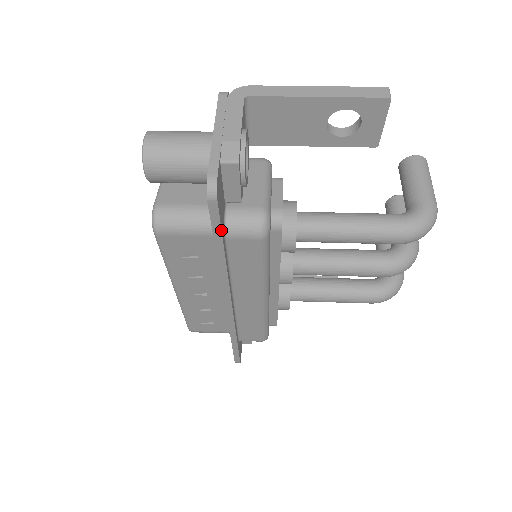
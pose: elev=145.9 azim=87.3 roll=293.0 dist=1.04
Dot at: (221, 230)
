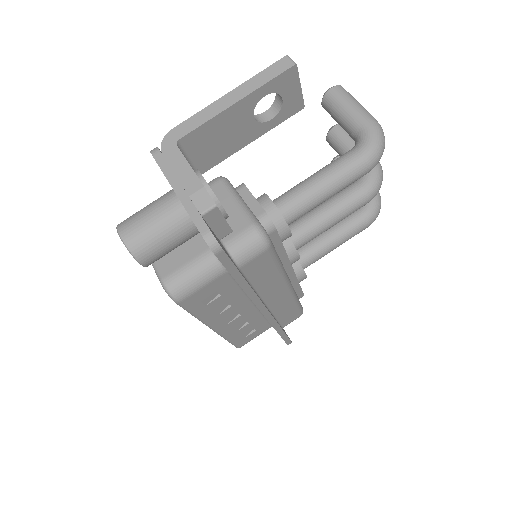
Dot at: (235, 267)
